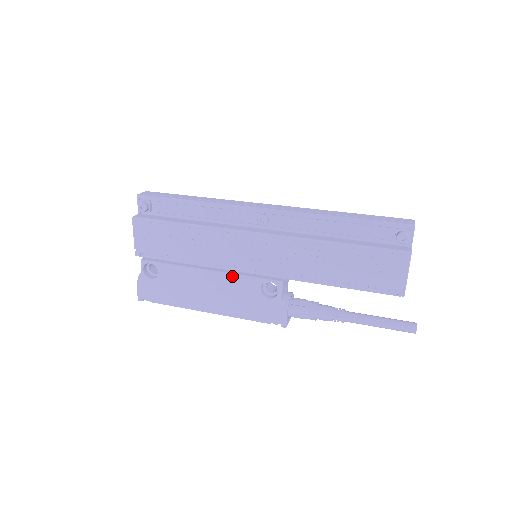
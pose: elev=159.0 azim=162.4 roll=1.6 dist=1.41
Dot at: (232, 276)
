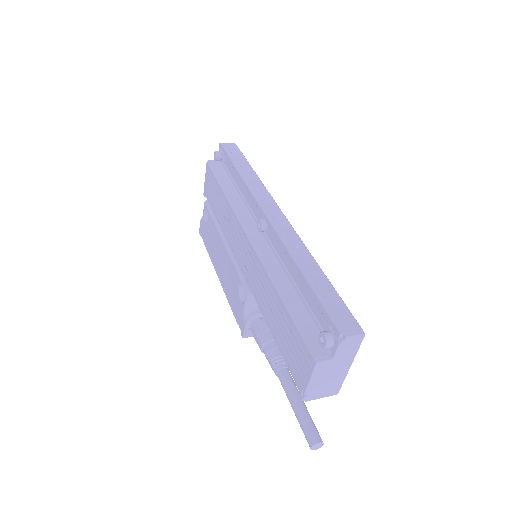
Dot at: (231, 260)
